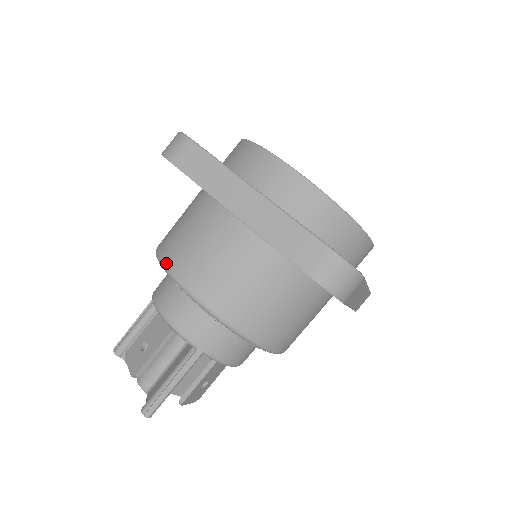
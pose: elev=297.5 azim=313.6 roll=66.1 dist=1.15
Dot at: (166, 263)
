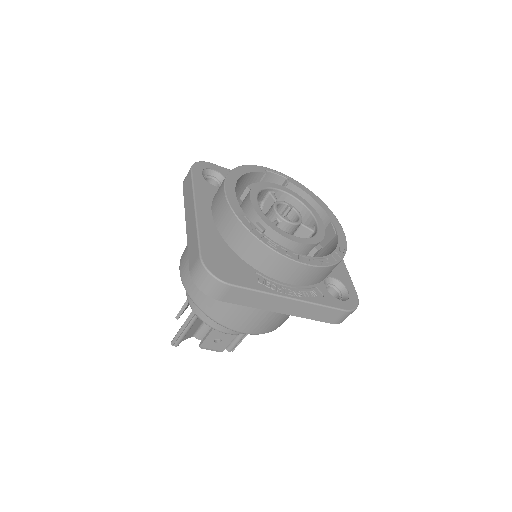
Dot at: occluded
